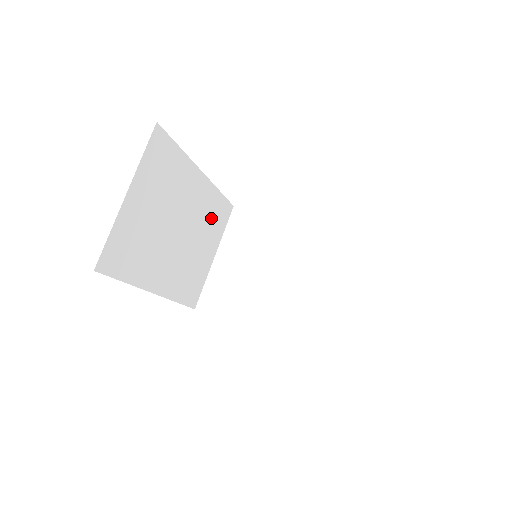
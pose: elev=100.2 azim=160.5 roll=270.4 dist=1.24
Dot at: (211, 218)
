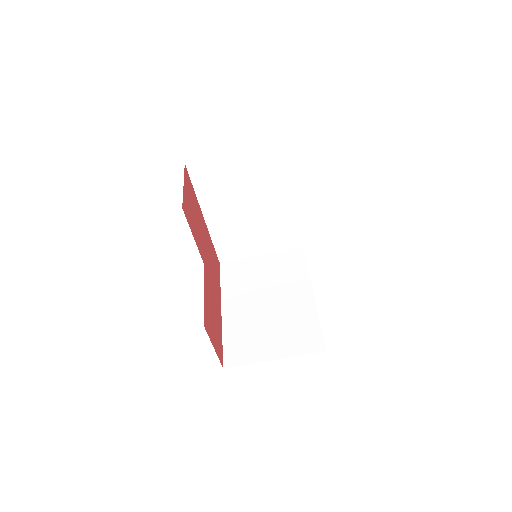
Dot at: (279, 231)
